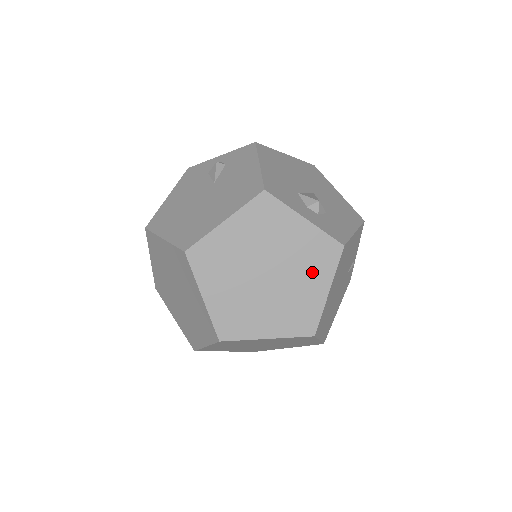
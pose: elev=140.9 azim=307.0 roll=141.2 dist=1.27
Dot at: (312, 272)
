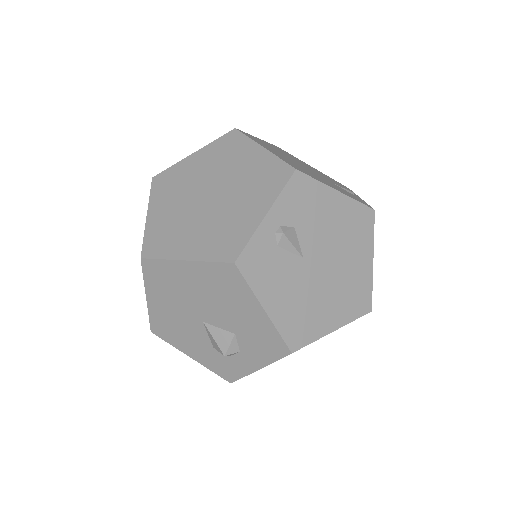
Dot at: occluded
